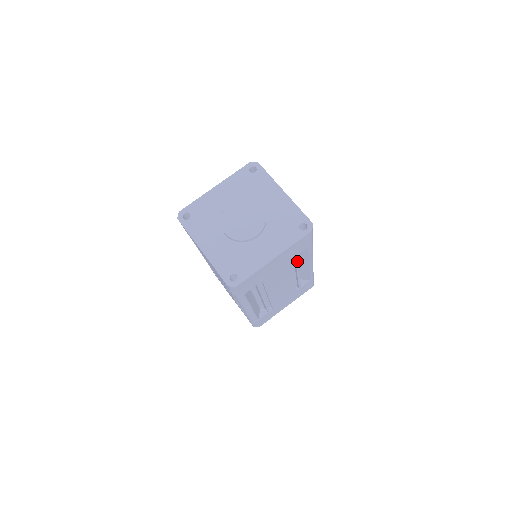
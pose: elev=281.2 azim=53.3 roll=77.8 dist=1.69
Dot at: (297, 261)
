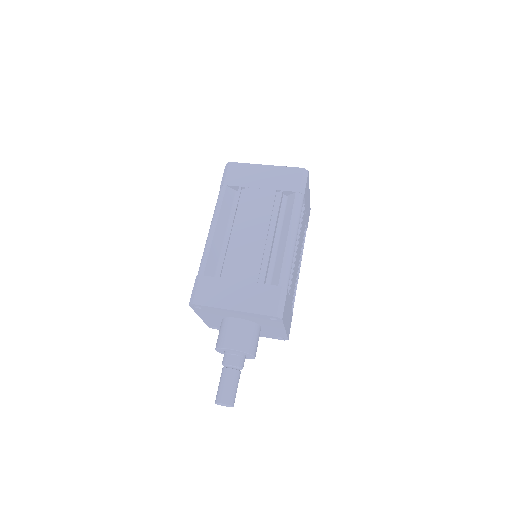
Dot at: (279, 204)
